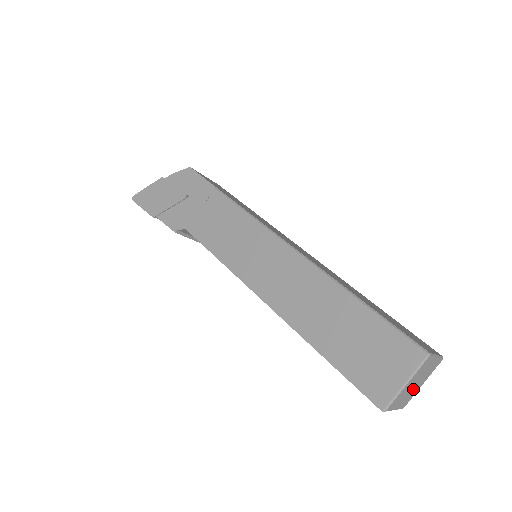
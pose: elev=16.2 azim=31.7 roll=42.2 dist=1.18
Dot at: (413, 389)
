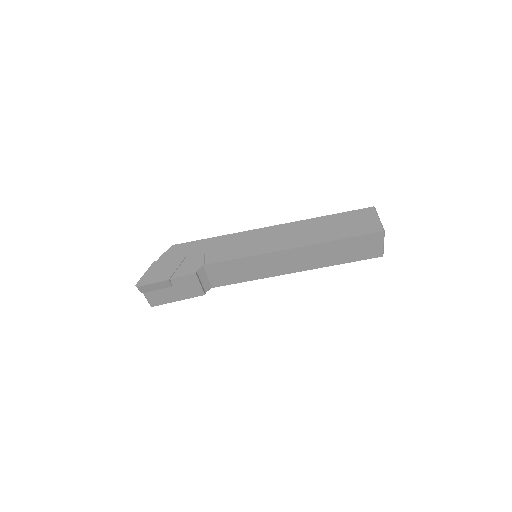
Dot at: occluded
